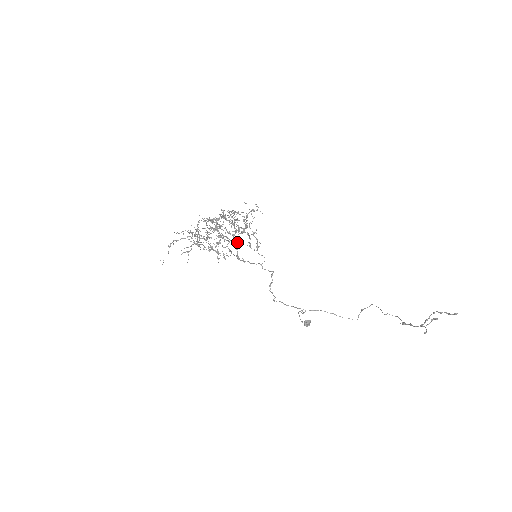
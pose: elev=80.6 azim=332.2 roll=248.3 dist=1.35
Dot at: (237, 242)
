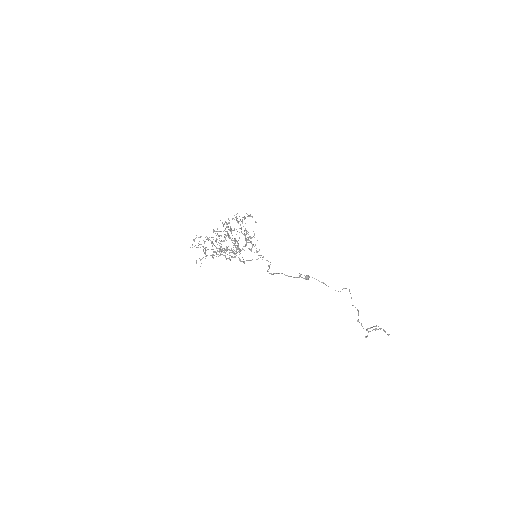
Dot at: occluded
